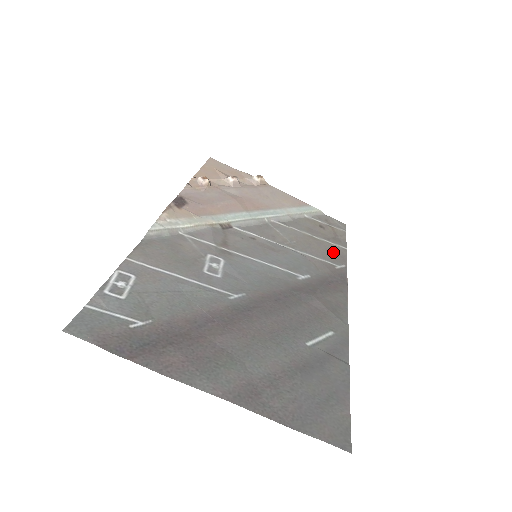
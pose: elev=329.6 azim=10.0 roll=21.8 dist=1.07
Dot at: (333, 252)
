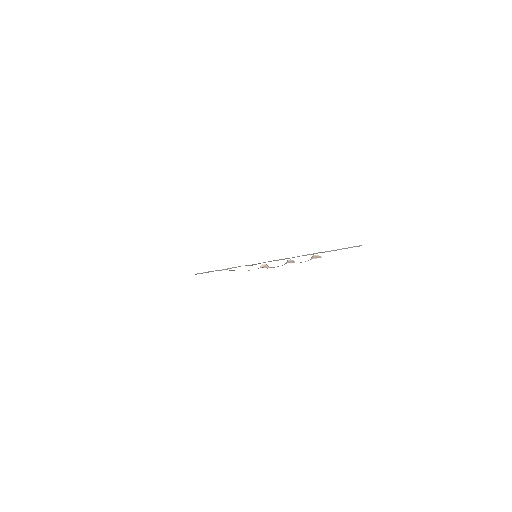
Dot at: occluded
